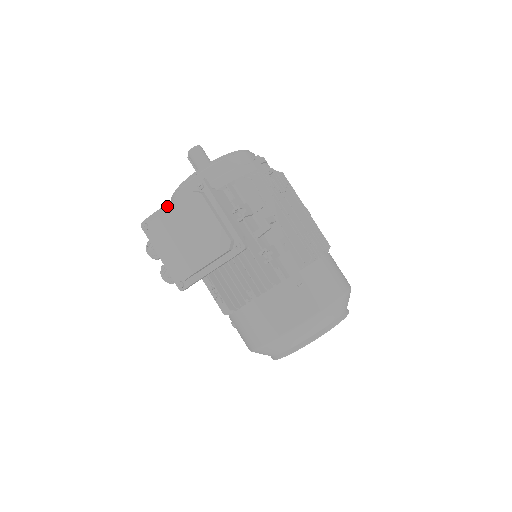
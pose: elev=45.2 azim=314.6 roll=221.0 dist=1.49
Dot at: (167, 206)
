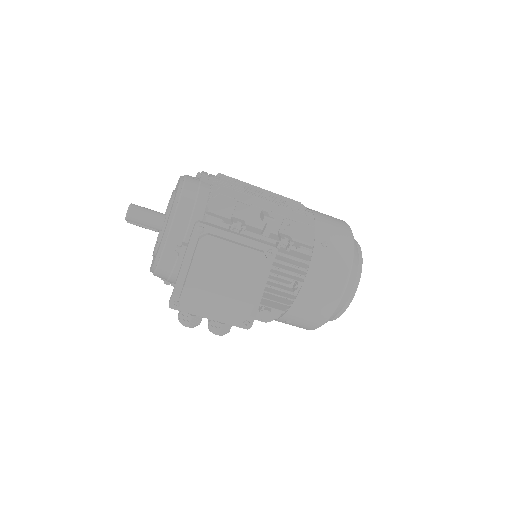
Dot at: (182, 271)
